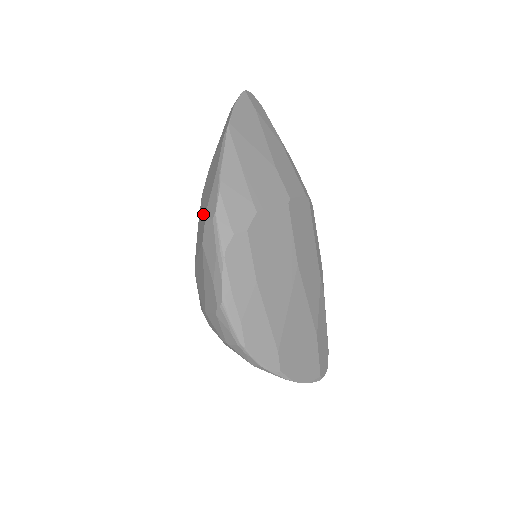
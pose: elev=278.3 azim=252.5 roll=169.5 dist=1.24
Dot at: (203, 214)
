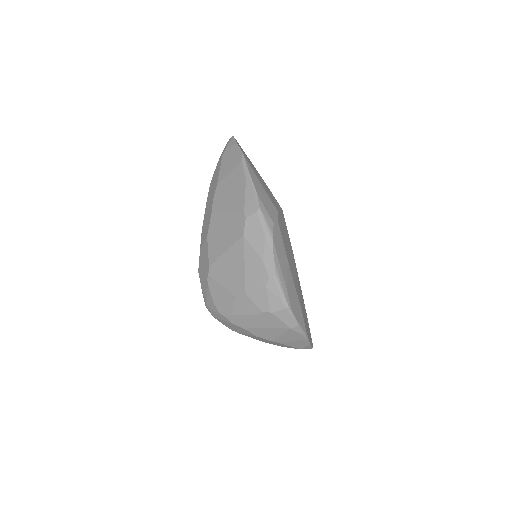
Dot at: (233, 216)
